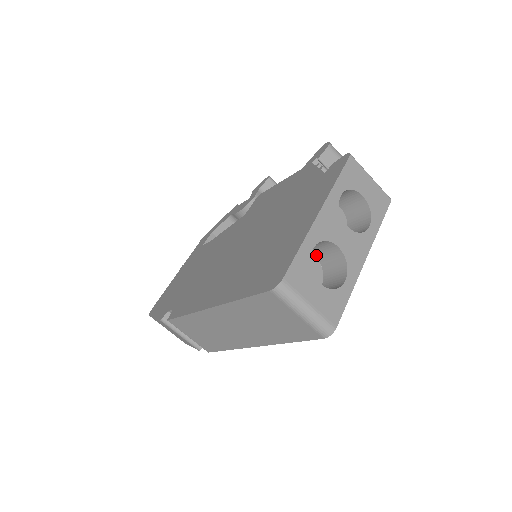
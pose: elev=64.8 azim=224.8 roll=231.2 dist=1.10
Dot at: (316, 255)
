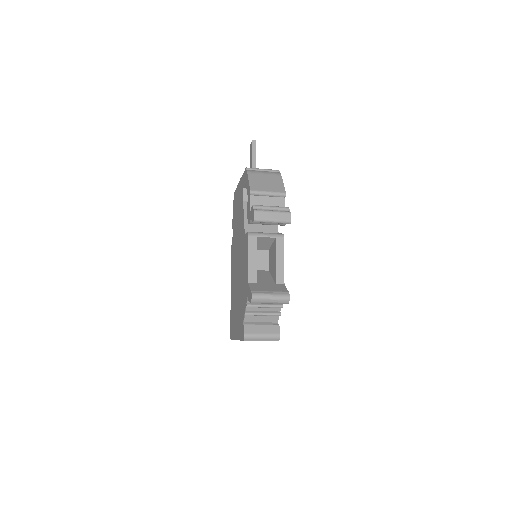
Dot at: occluded
